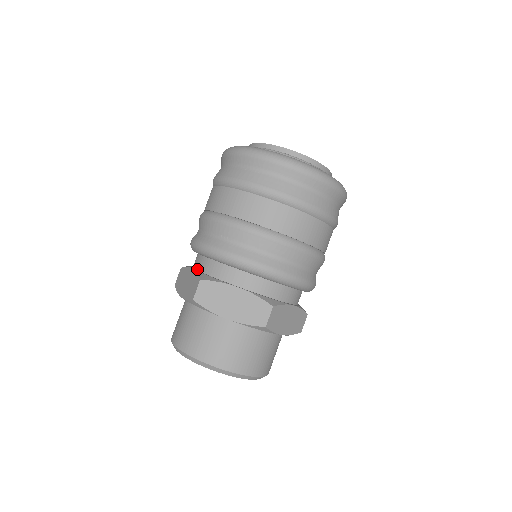
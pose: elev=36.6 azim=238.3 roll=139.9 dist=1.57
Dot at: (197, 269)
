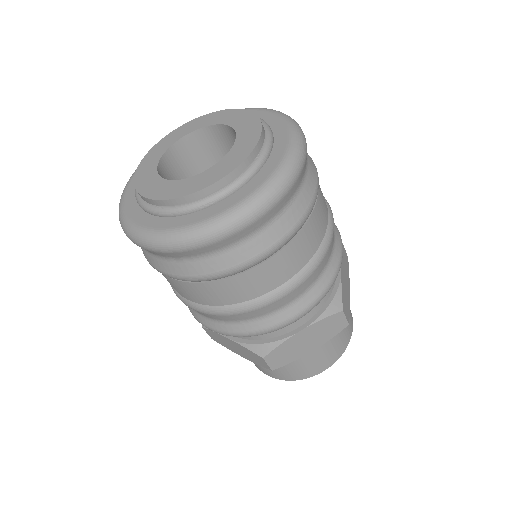
Dot at: occluded
